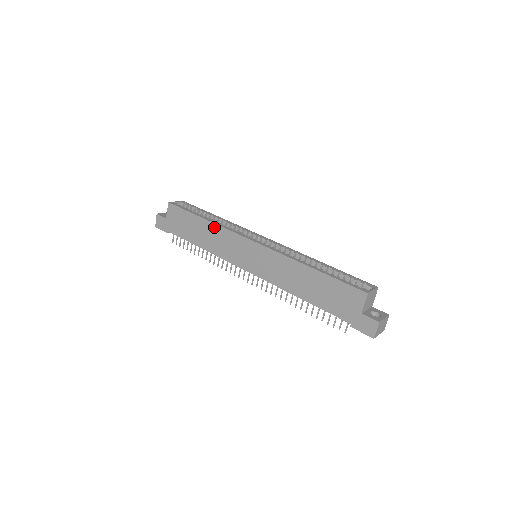
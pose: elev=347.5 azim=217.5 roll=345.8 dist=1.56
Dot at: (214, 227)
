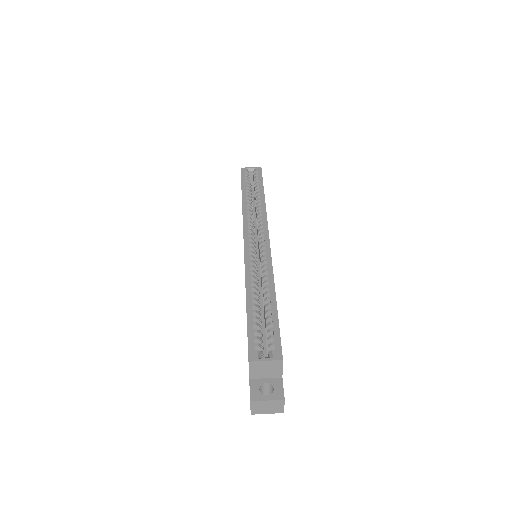
Dot at: occluded
